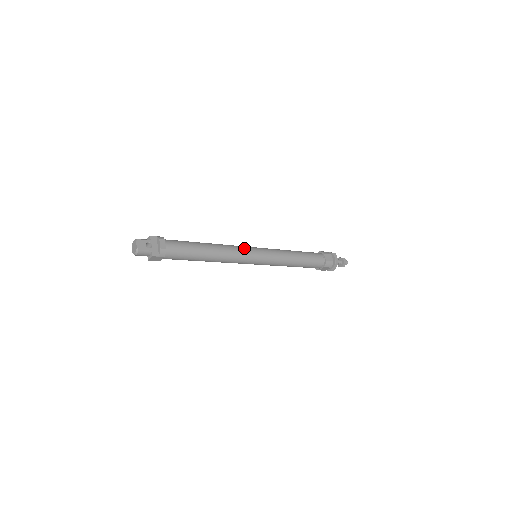
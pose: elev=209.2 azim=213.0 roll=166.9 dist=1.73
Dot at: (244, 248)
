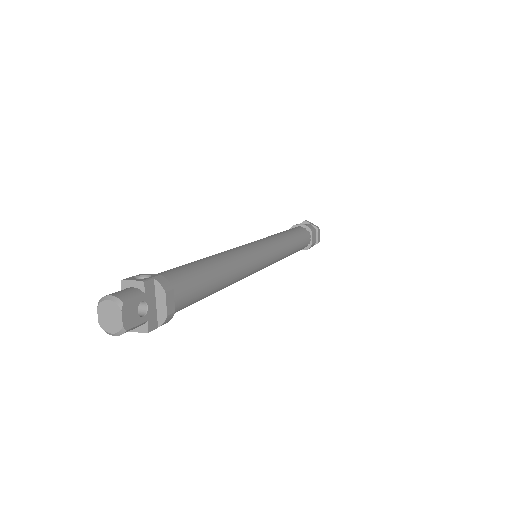
Dot at: (256, 255)
